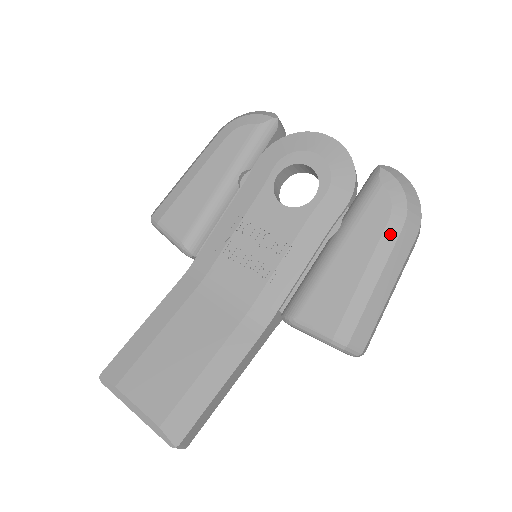
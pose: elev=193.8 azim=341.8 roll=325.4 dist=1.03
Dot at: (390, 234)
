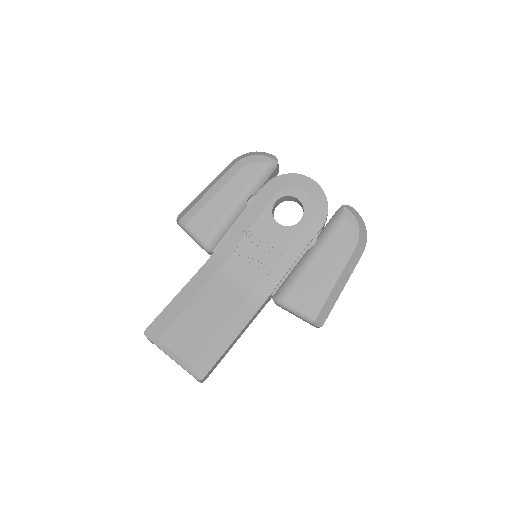
Dot at: (347, 251)
